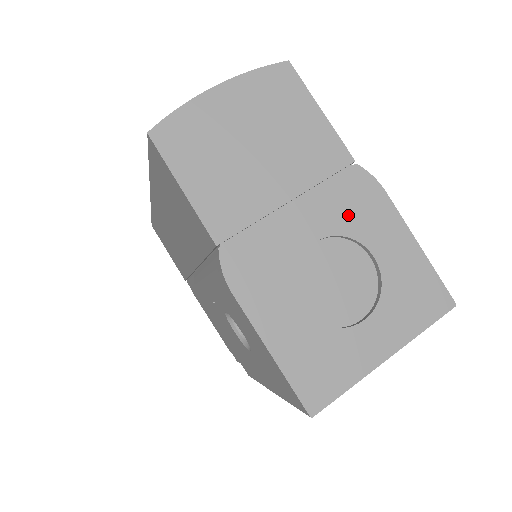
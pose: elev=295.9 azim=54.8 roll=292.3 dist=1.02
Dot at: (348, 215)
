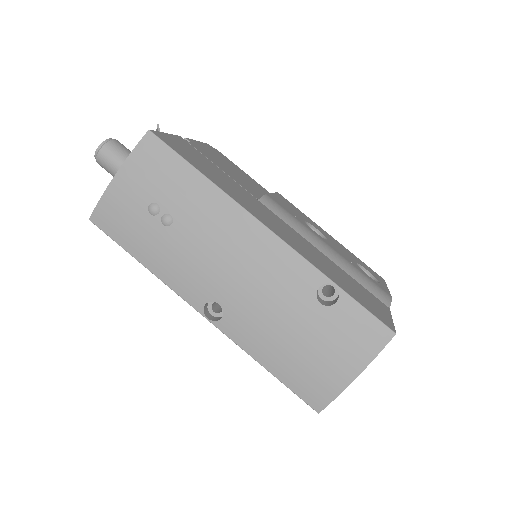
Dot at: occluded
